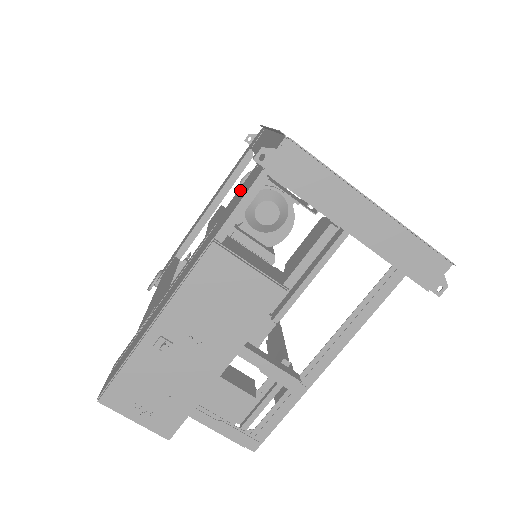
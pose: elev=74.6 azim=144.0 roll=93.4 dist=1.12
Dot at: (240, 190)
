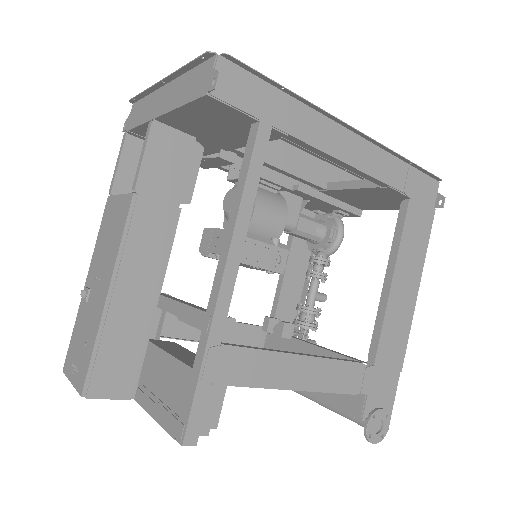
Dot at: occluded
